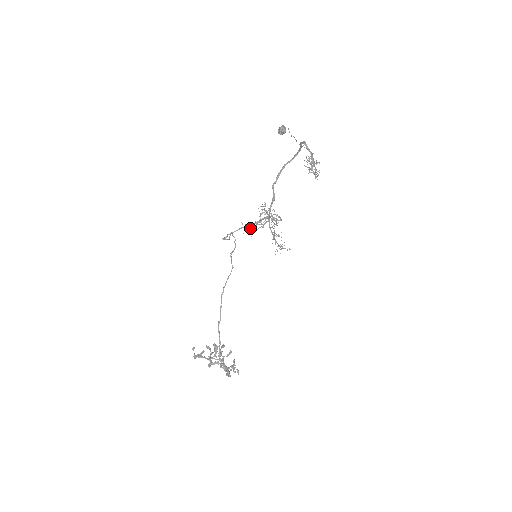
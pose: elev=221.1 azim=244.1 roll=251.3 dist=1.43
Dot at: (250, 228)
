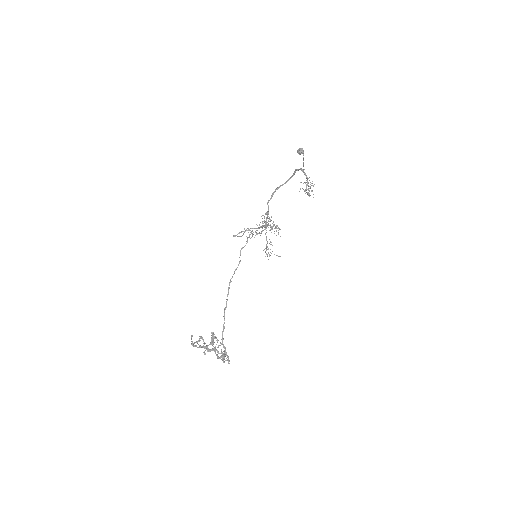
Dot at: occluded
